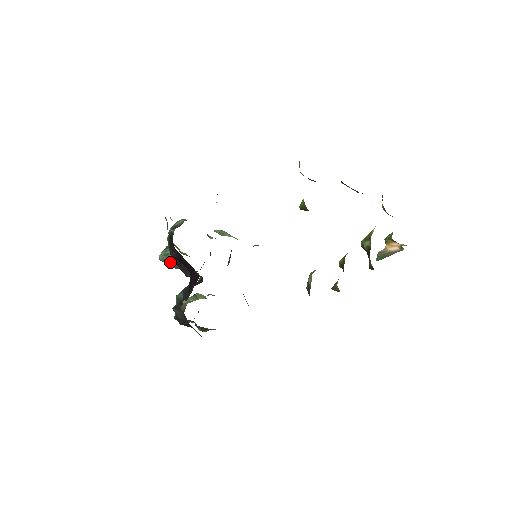
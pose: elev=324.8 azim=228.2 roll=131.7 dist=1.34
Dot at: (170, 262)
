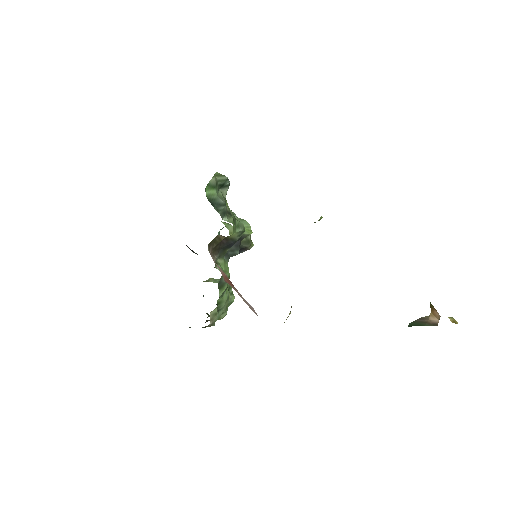
Dot at: occluded
